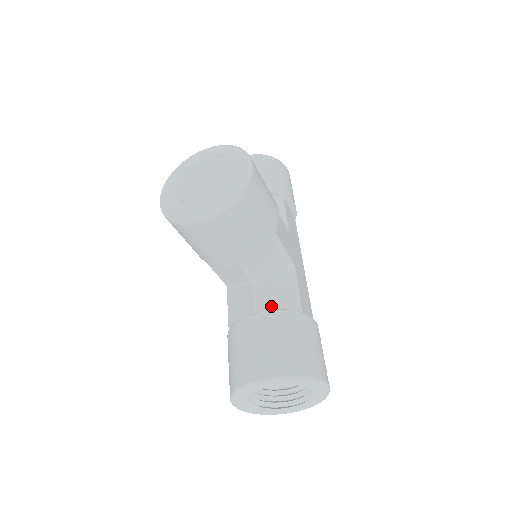
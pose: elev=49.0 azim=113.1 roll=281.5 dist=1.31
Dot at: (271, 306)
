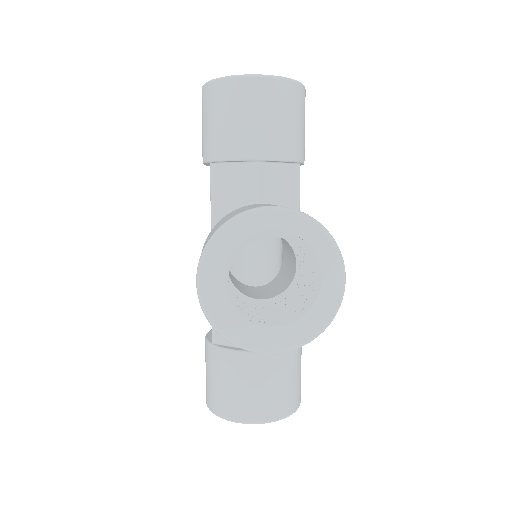
Dot at: occluded
